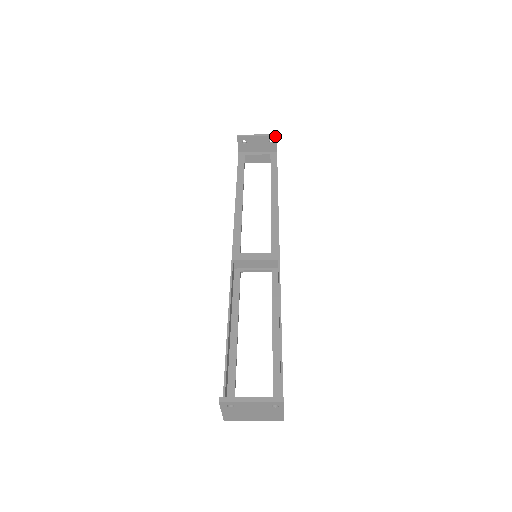
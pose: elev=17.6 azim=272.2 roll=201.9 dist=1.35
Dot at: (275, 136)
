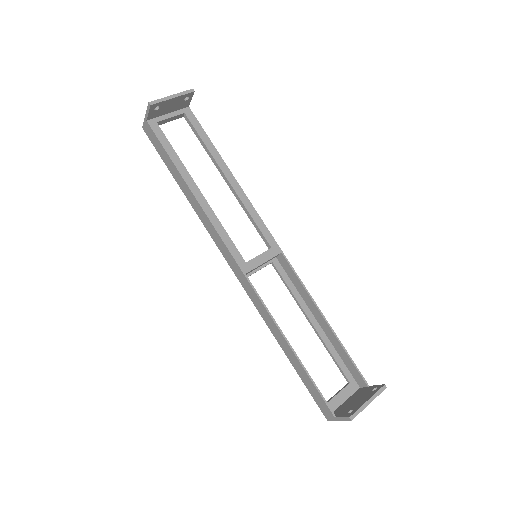
Dot at: (192, 92)
